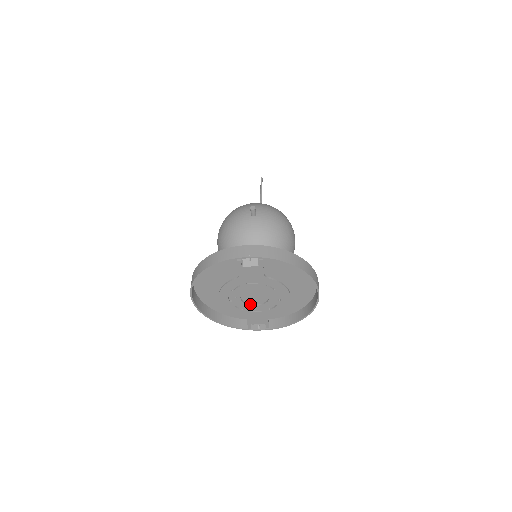
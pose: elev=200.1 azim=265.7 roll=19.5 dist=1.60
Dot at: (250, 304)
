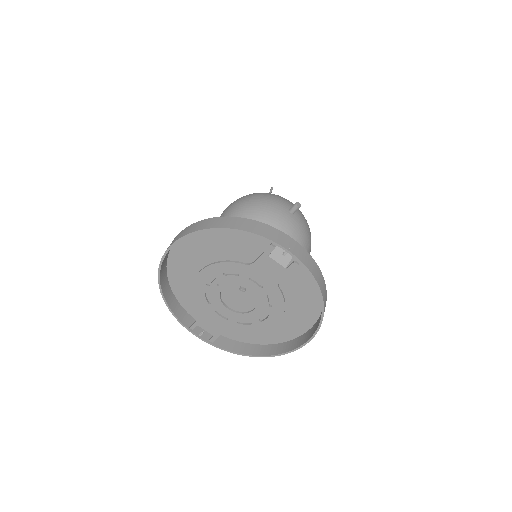
Dot at: (224, 303)
